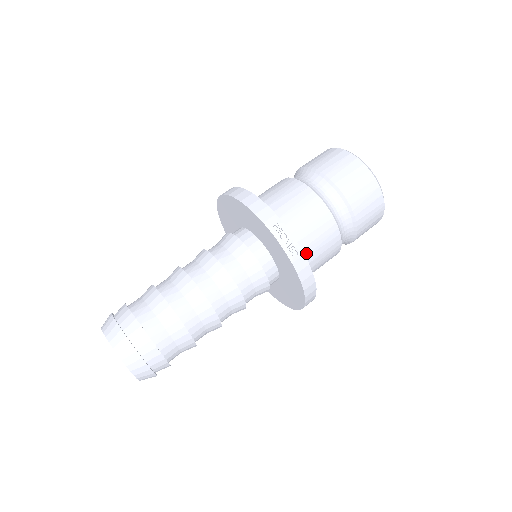
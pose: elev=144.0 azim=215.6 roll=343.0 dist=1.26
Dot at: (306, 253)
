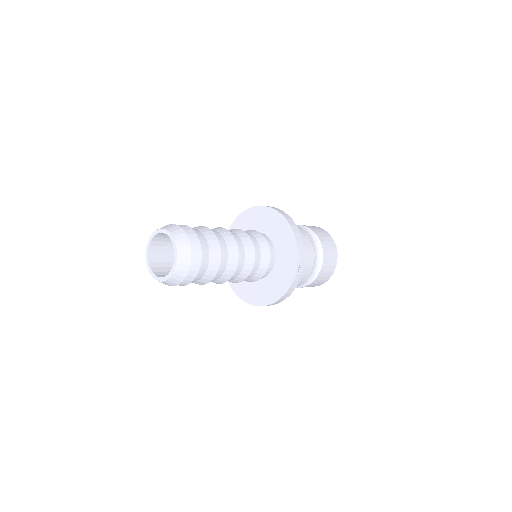
Dot at: occluded
